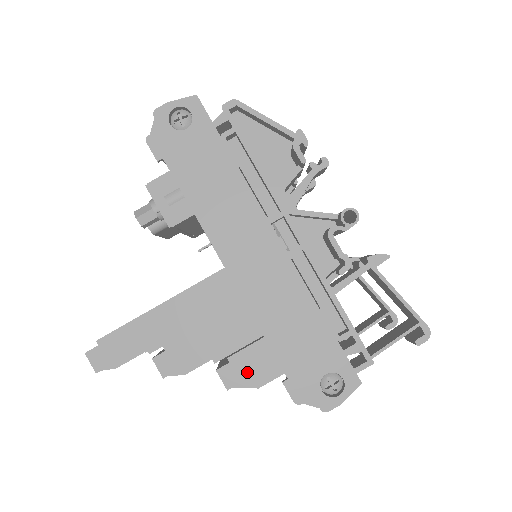
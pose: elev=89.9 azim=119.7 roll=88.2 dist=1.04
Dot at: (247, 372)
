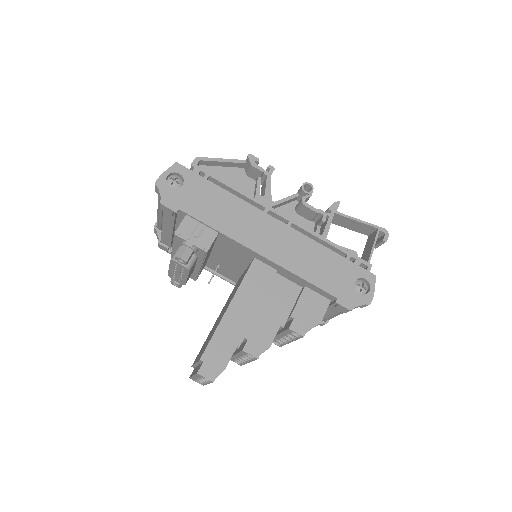
Dot at: (308, 317)
